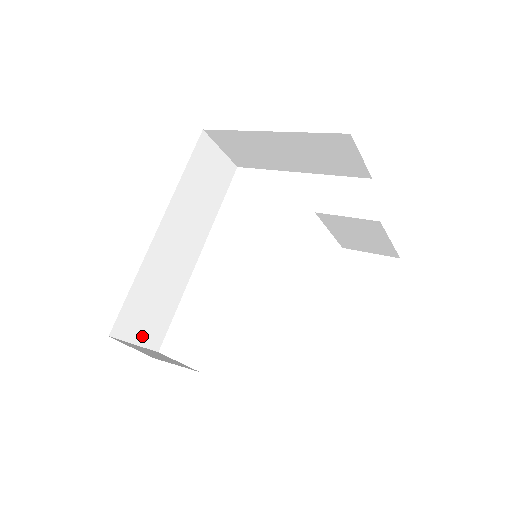
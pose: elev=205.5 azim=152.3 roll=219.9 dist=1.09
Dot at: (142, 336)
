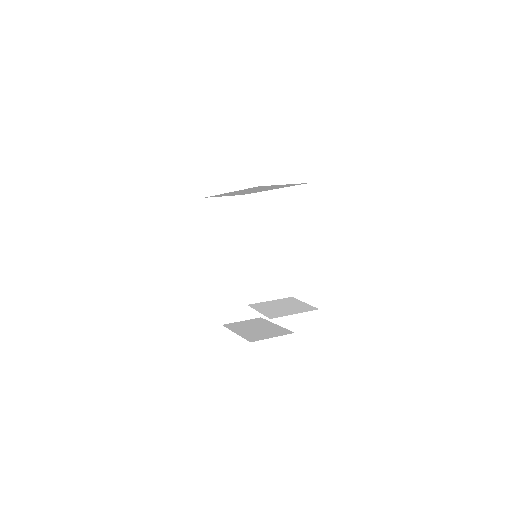
Dot at: occluded
